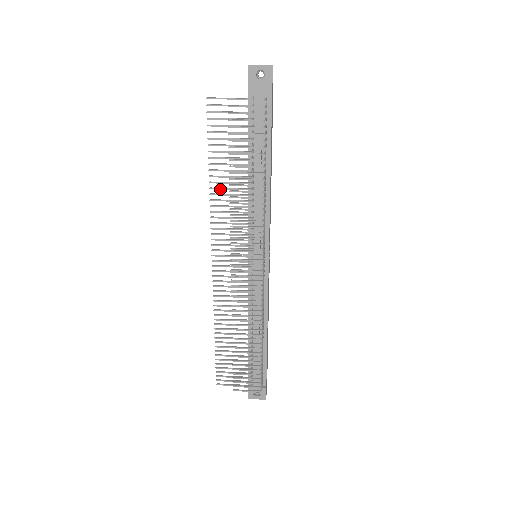
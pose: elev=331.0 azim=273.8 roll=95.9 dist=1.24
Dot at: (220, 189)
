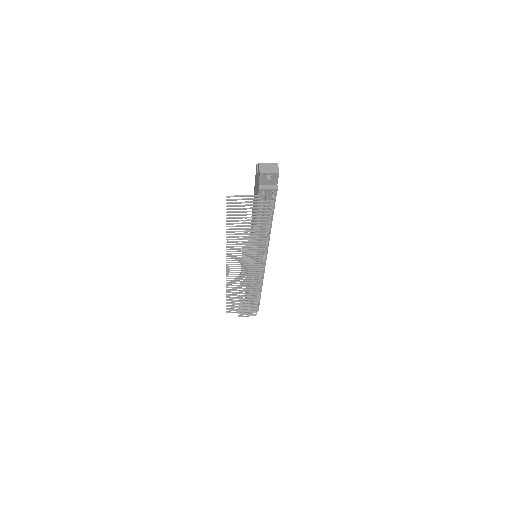
Dot at: (234, 237)
